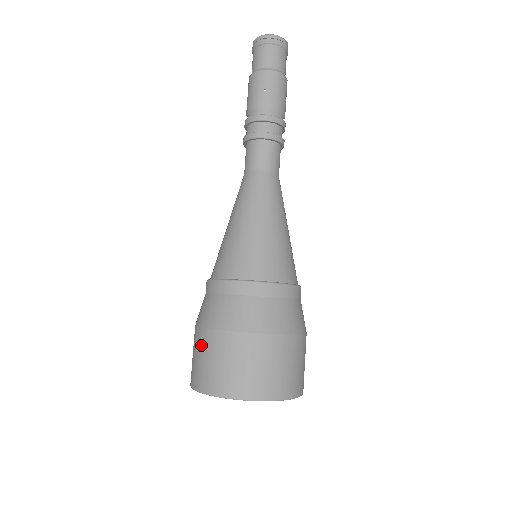
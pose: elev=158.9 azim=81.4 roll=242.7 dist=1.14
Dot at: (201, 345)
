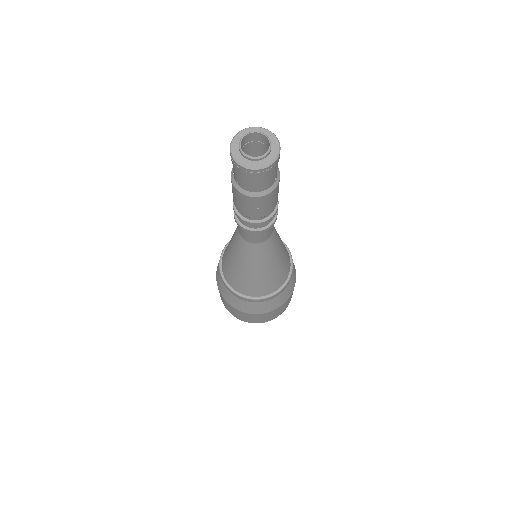
Dot at: (230, 308)
